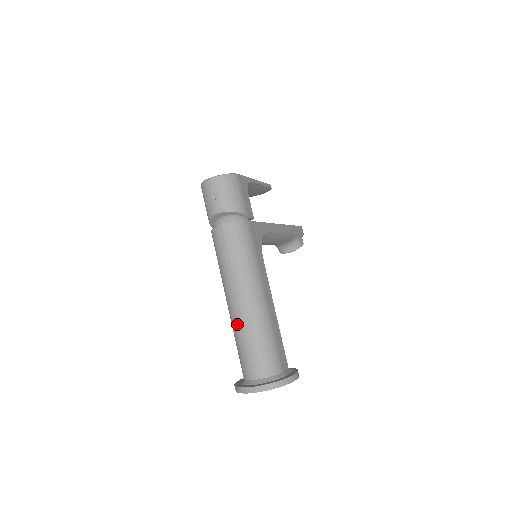
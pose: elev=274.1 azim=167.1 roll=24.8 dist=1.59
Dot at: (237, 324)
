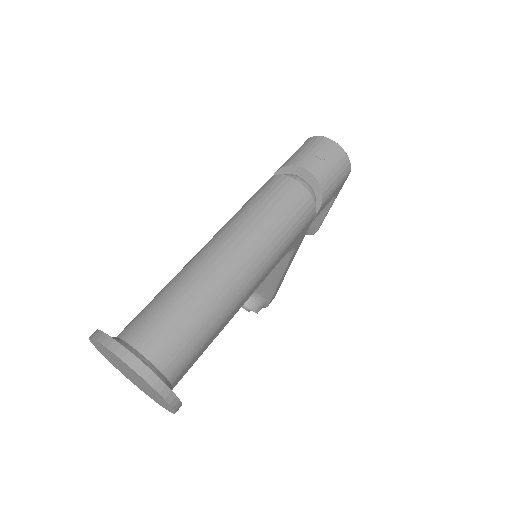
Dot at: (197, 274)
